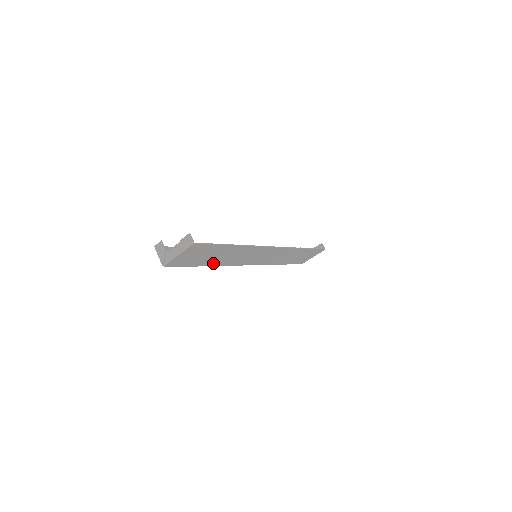
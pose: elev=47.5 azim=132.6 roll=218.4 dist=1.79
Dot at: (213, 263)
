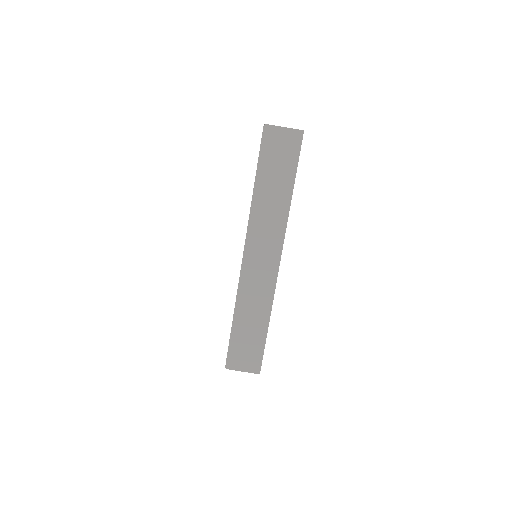
Dot at: (259, 190)
